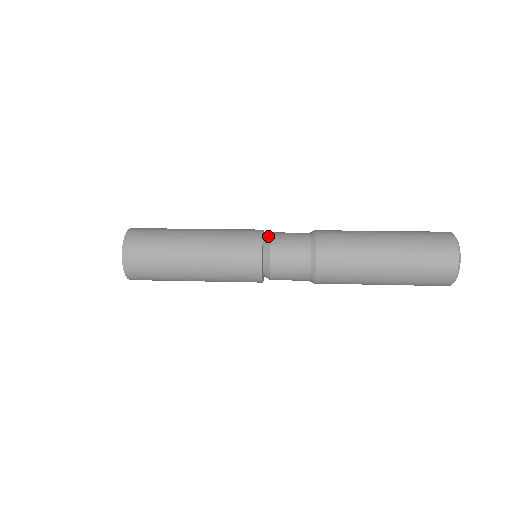
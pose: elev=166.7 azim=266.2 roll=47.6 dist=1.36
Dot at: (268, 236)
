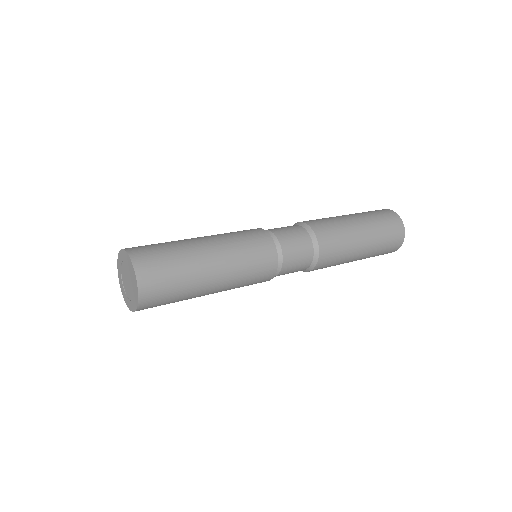
Dot at: (279, 249)
